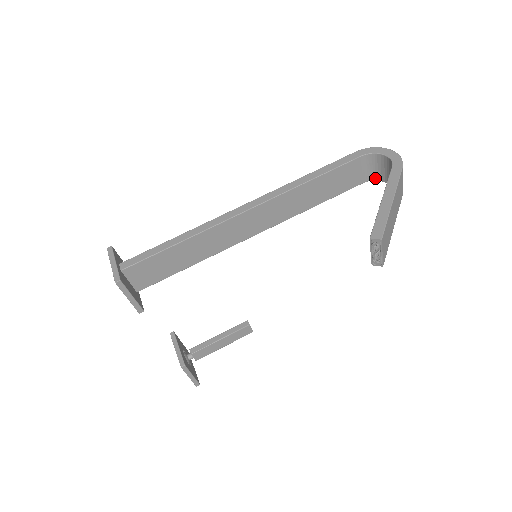
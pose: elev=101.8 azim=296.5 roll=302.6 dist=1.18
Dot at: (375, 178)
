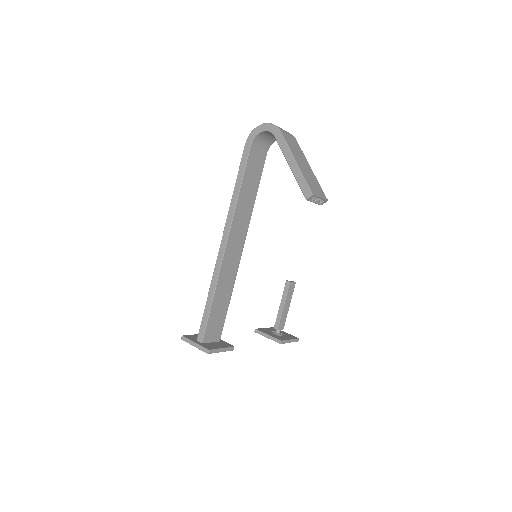
Dot at: (271, 143)
